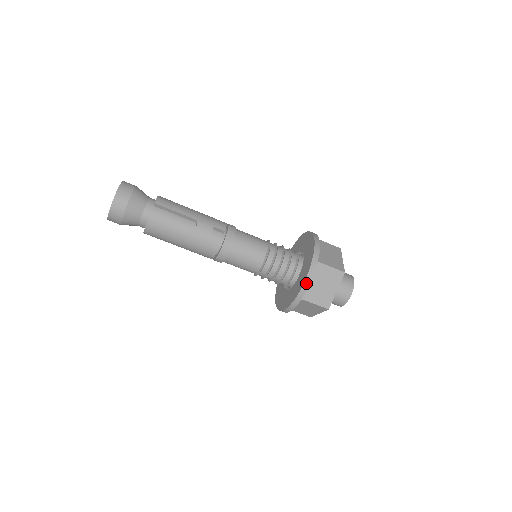
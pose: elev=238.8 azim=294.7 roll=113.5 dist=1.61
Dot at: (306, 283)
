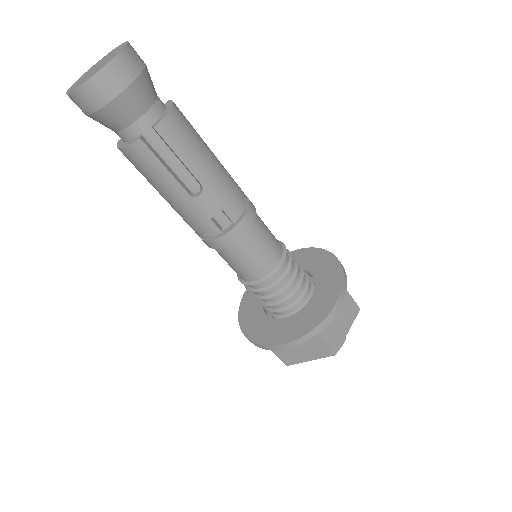
Dot at: (281, 346)
